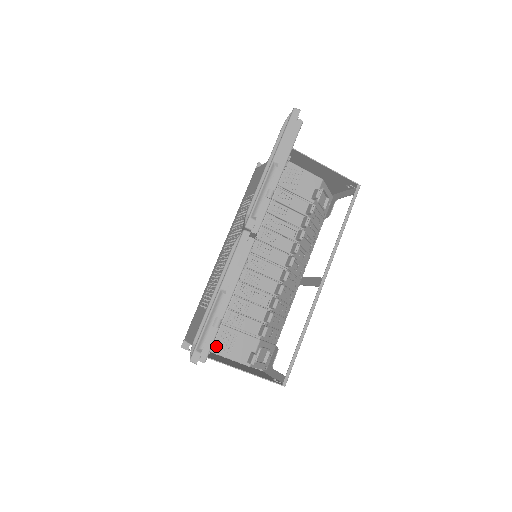
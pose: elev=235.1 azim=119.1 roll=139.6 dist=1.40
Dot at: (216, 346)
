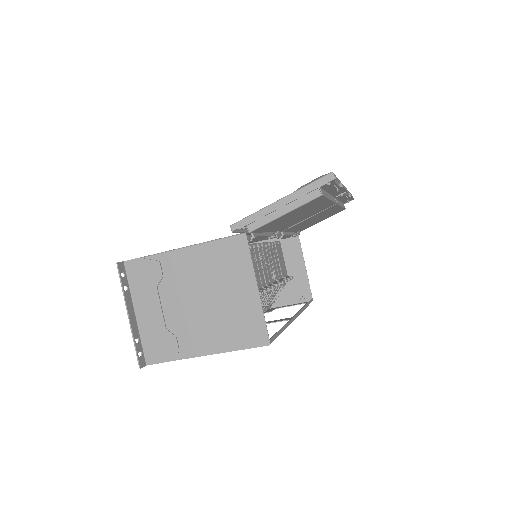
Dot at: occluded
